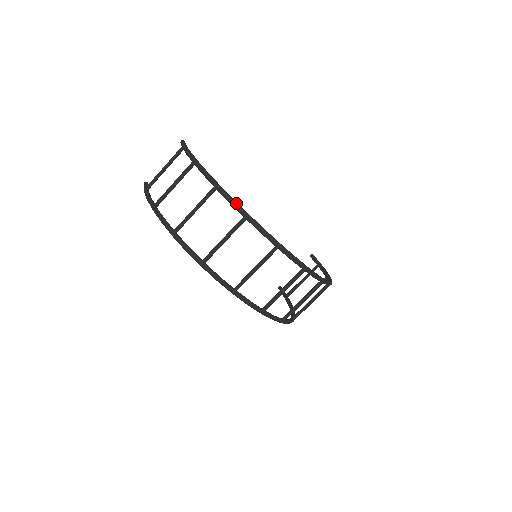
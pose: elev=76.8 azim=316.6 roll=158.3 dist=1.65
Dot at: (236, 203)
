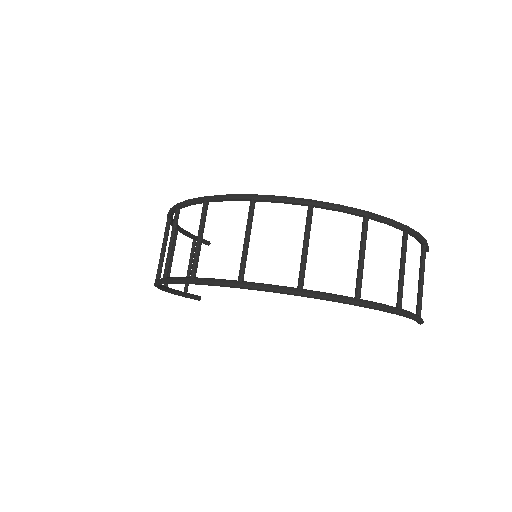
Dot at: (172, 207)
